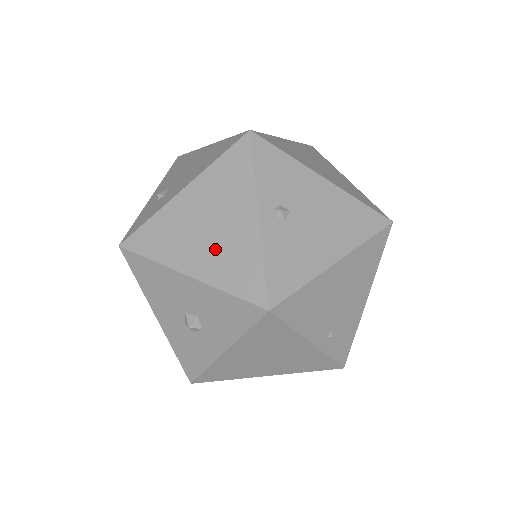
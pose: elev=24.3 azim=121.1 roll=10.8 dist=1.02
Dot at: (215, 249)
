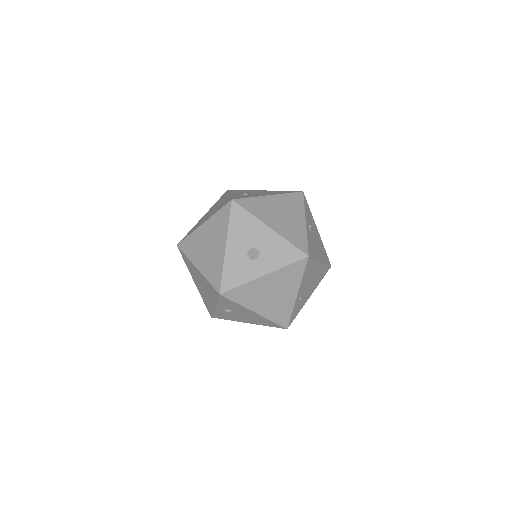
Dot at: (285, 224)
